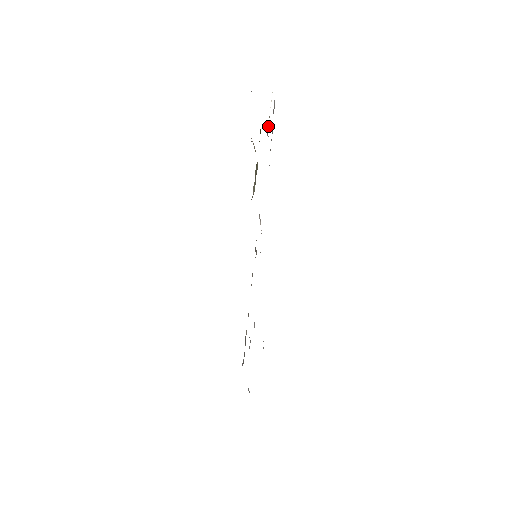
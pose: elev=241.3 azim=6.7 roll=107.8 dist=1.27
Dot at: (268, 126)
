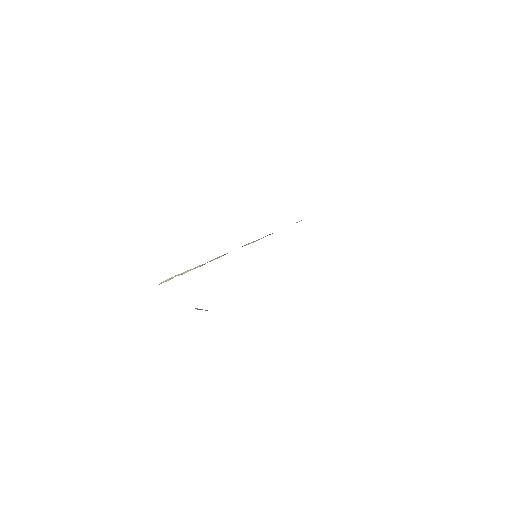
Dot at: occluded
